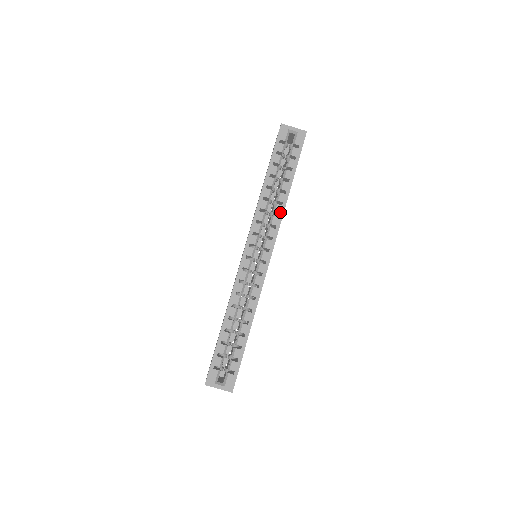
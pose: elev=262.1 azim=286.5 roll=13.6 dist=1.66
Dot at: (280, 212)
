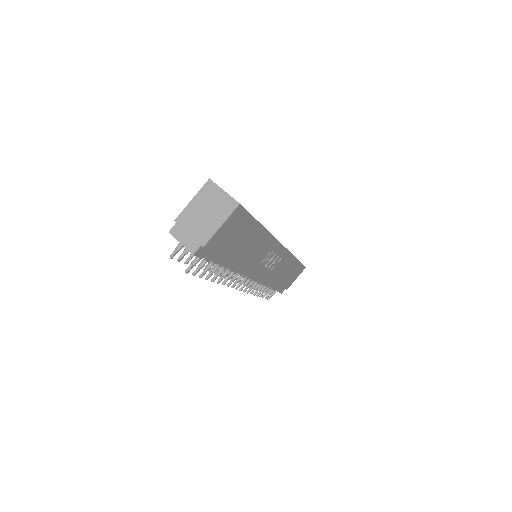
Dot at: occluded
